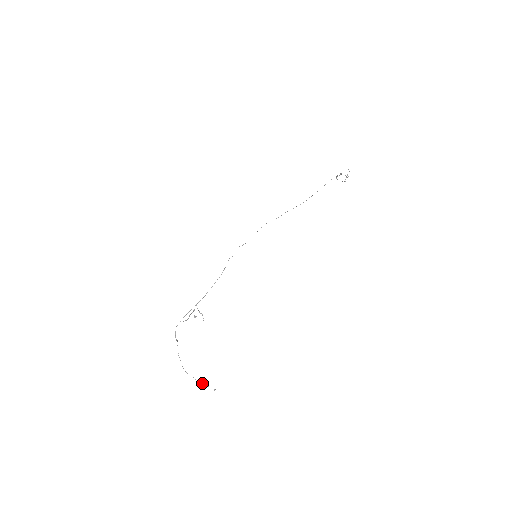
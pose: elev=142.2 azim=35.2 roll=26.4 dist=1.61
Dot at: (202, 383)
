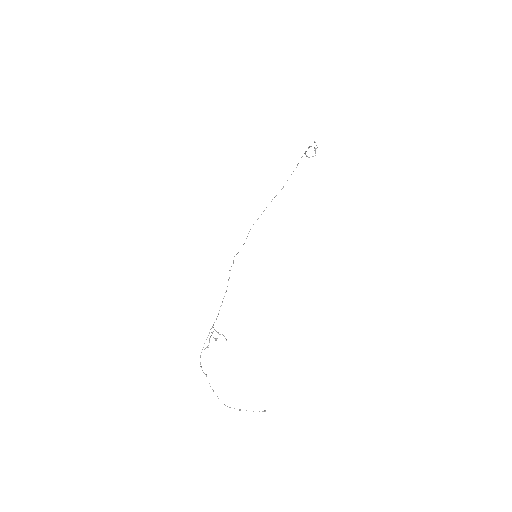
Dot at: occluded
